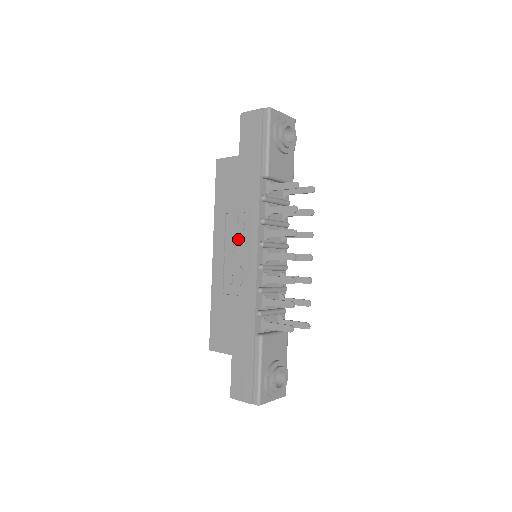
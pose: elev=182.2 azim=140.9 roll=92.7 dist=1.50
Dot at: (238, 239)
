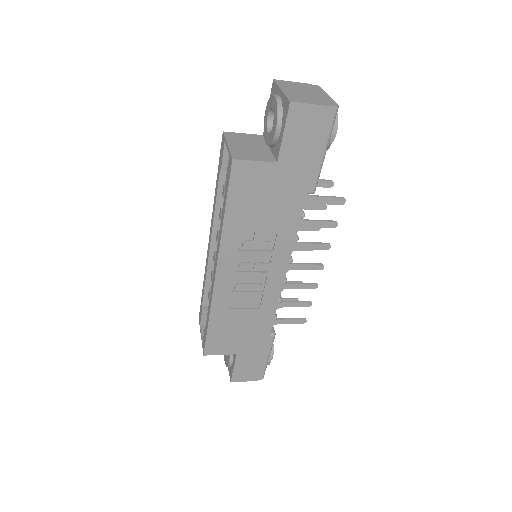
Dot at: (259, 257)
